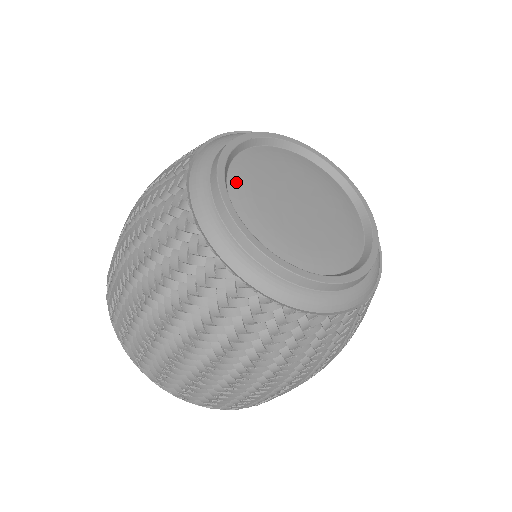
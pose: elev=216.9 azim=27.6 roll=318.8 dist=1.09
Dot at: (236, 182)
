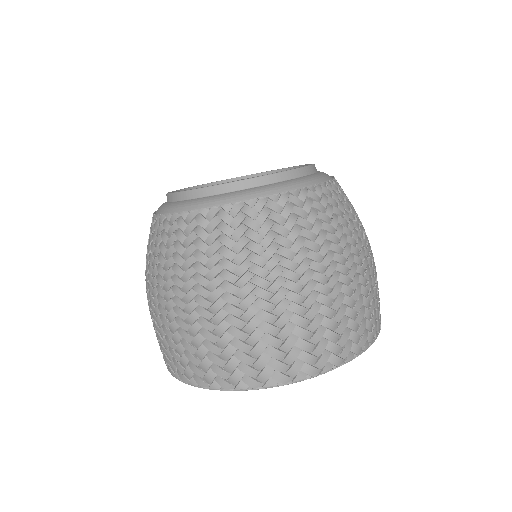
Dot at: occluded
